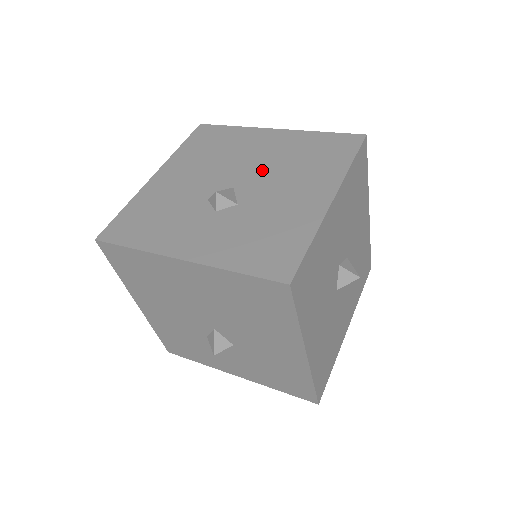
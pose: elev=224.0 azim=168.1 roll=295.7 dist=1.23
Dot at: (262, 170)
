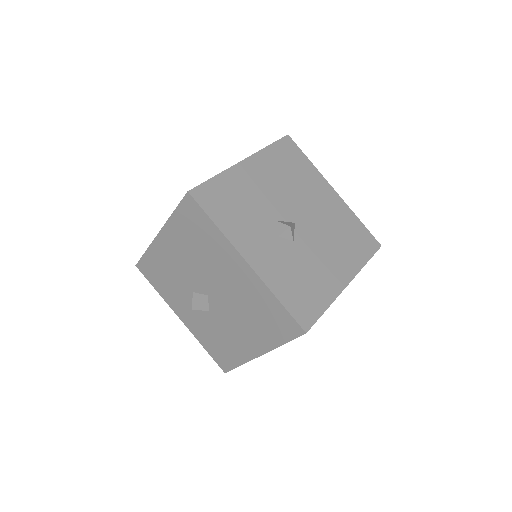
Dot at: (316, 223)
